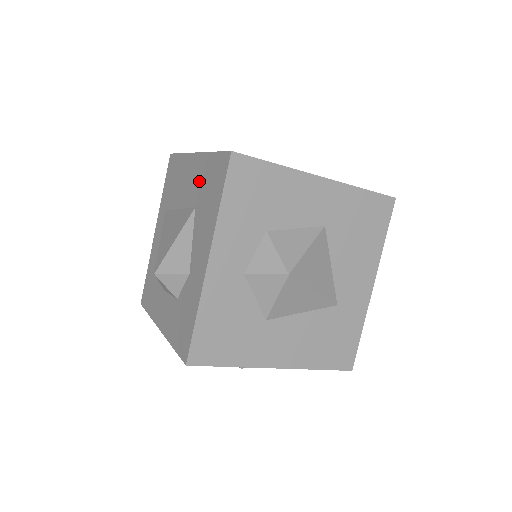
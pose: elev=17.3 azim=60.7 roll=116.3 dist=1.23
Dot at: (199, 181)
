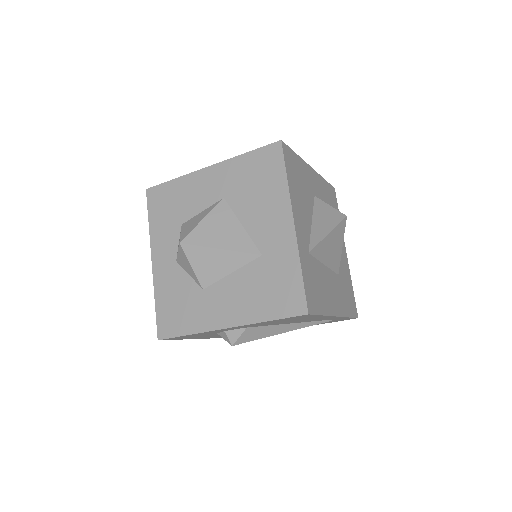
Dot at: occluded
